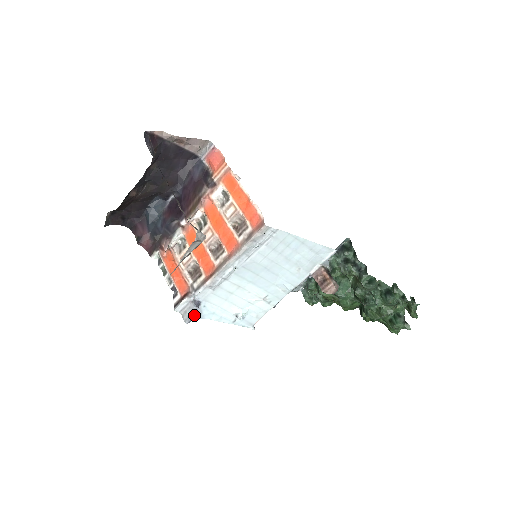
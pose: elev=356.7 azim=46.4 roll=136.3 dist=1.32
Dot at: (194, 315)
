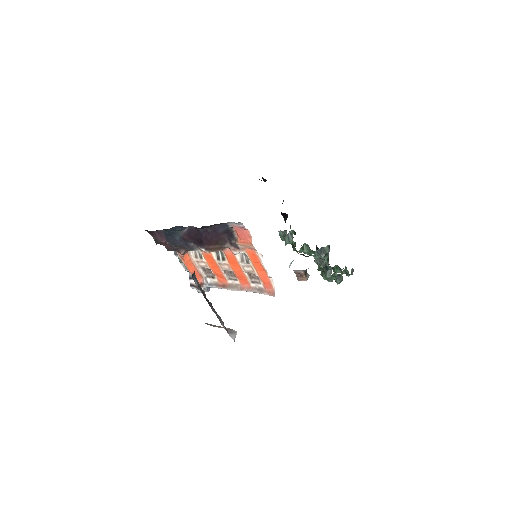
Dot at: occluded
